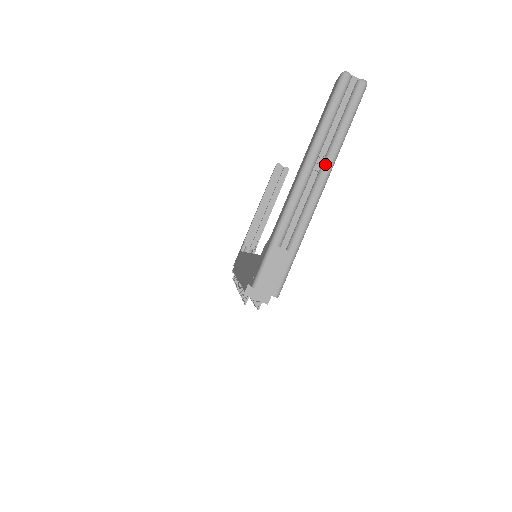
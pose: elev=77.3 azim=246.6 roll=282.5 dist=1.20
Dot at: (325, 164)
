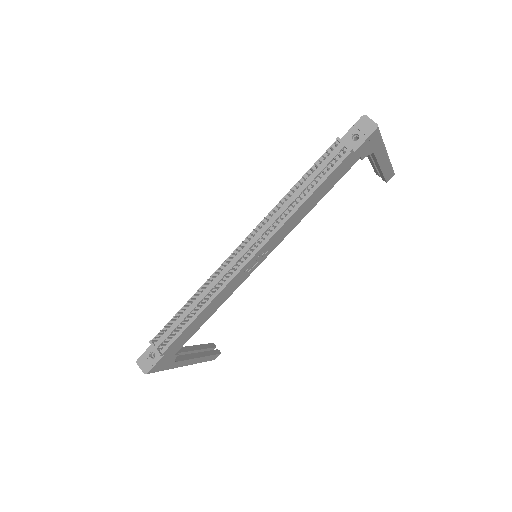
Dot at: occluded
